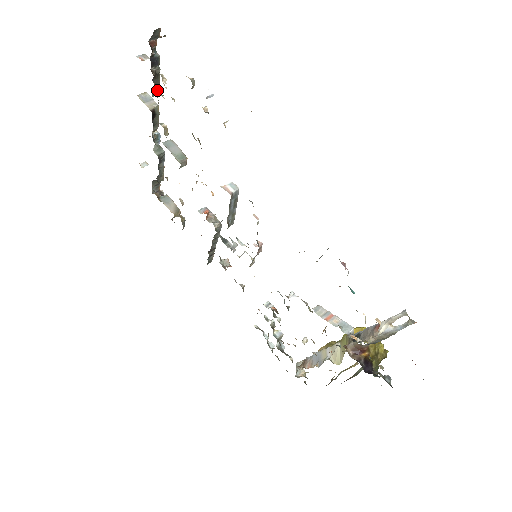
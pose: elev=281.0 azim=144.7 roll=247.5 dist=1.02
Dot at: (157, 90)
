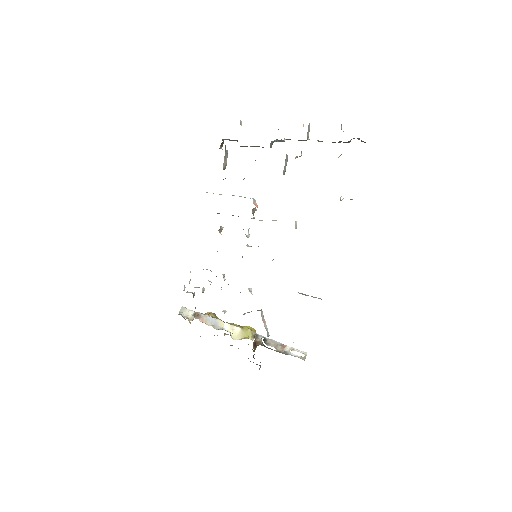
Dot at: occluded
